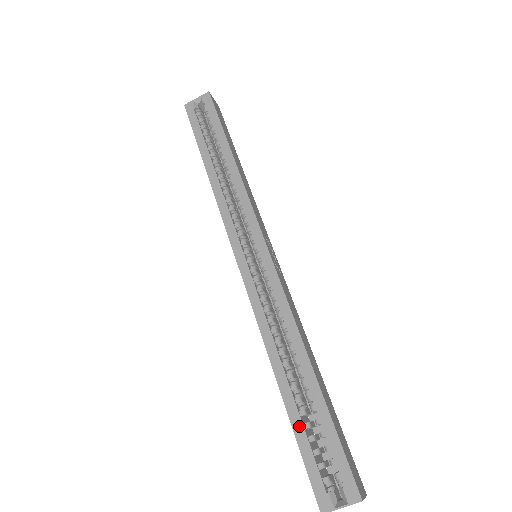
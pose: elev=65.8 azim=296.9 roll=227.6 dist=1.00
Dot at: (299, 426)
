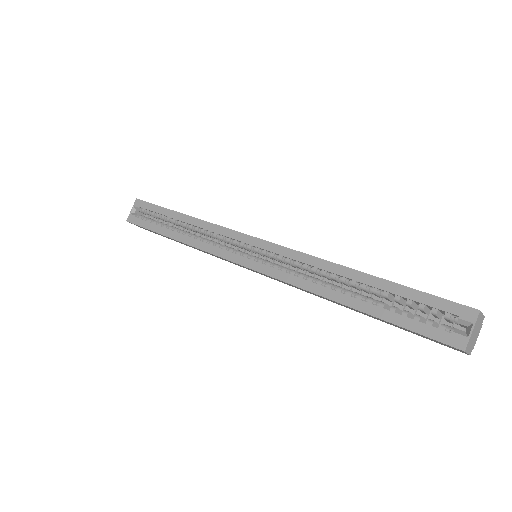
Dot at: (388, 314)
